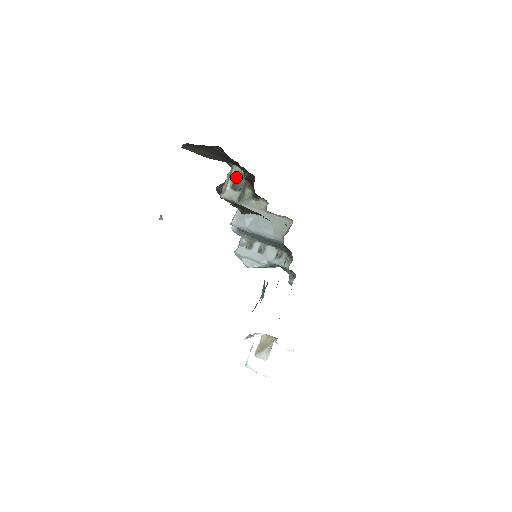
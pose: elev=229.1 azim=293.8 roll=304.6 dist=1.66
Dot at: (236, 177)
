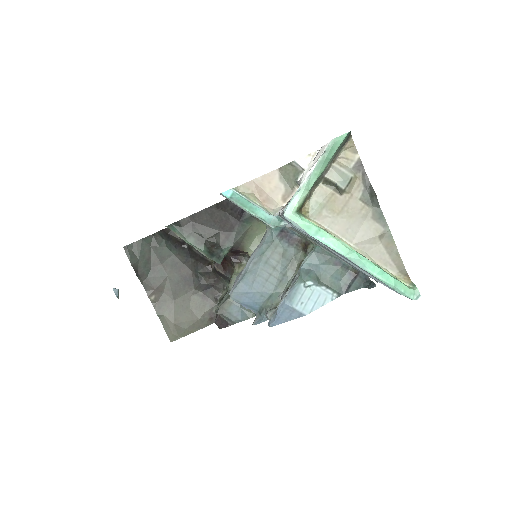
Dot at: occluded
